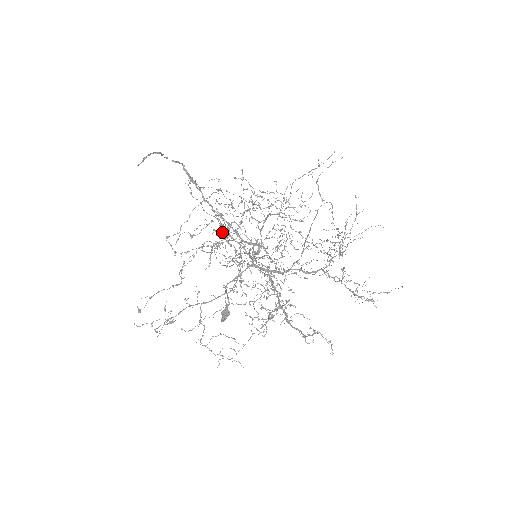
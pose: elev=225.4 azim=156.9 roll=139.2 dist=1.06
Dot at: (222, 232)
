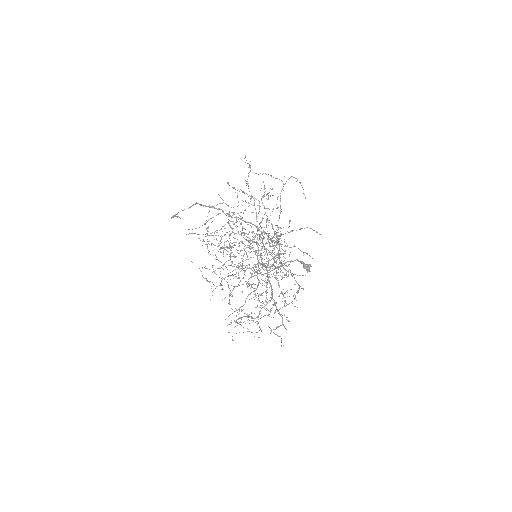
Dot at: (202, 275)
